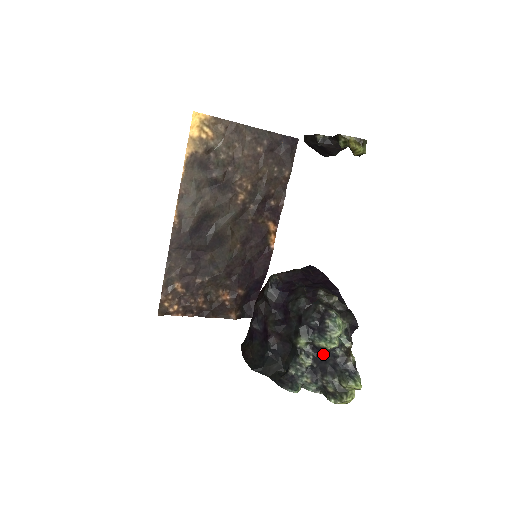
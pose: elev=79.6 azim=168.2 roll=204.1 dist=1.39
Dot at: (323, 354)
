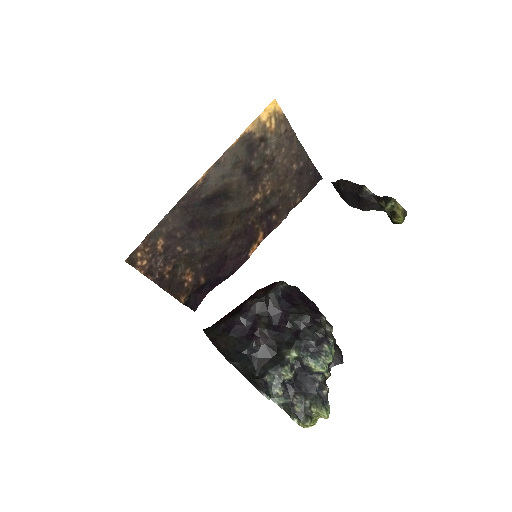
Dot at: (304, 374)
